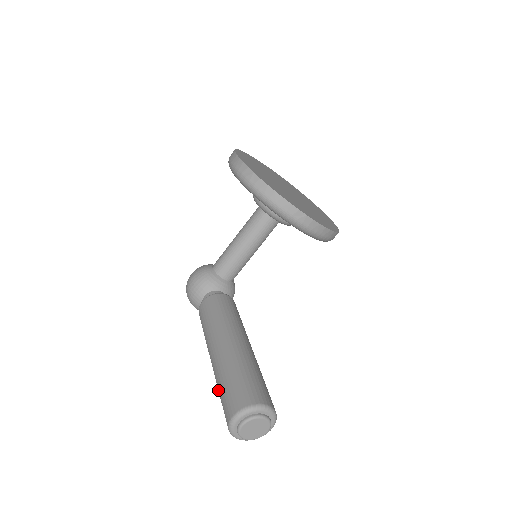
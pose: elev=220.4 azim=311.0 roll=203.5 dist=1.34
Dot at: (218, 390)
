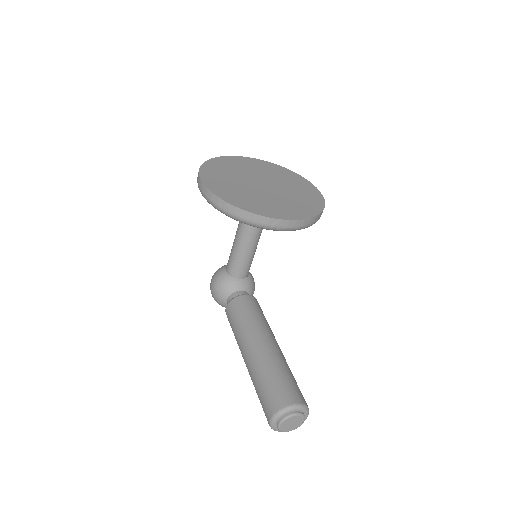
Dot at: occluded
